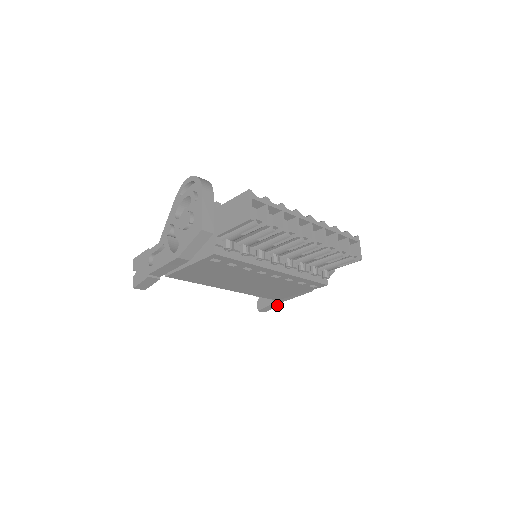
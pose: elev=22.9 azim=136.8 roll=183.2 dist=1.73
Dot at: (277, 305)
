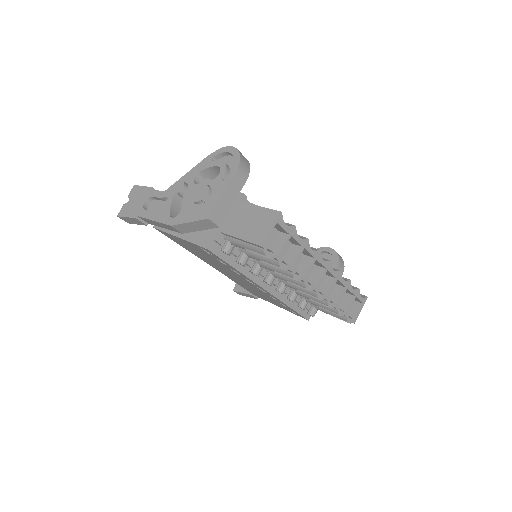
Dot at: (253, 297)
